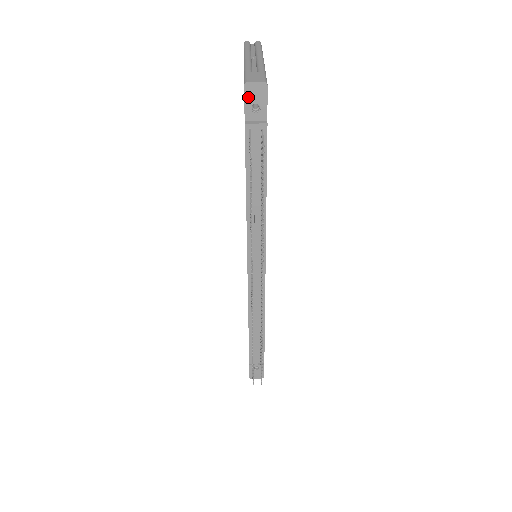
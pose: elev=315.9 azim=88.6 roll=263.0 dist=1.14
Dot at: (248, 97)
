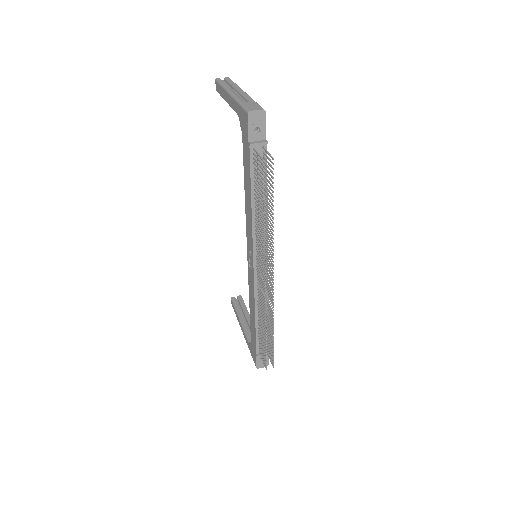
Dot at: (251, 122)
